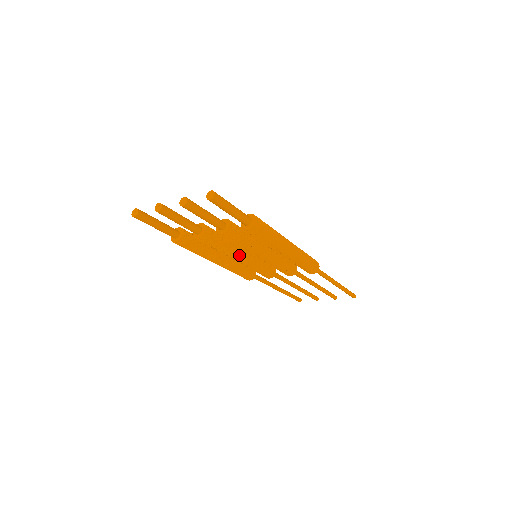
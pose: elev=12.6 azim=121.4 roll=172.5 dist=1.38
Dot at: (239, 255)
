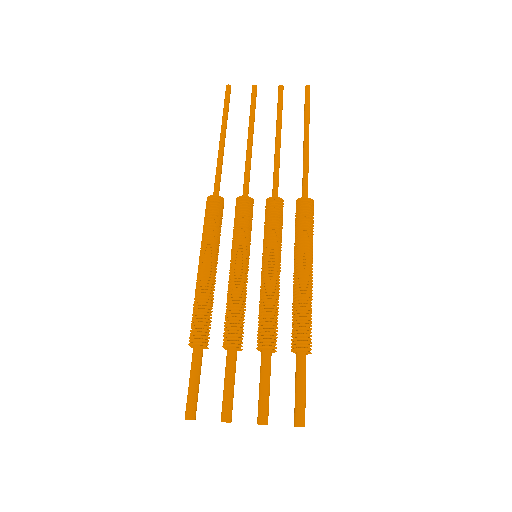
Dot at: occluded
